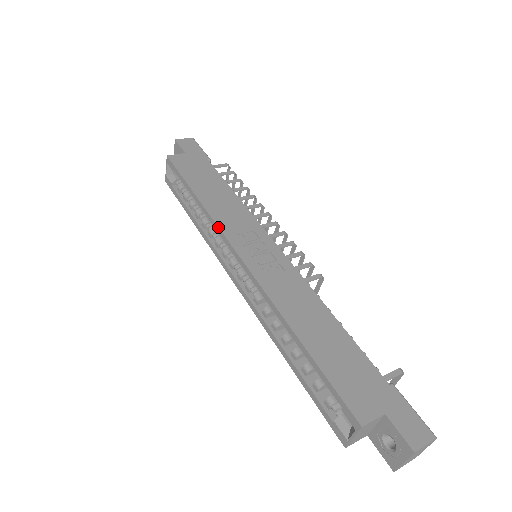
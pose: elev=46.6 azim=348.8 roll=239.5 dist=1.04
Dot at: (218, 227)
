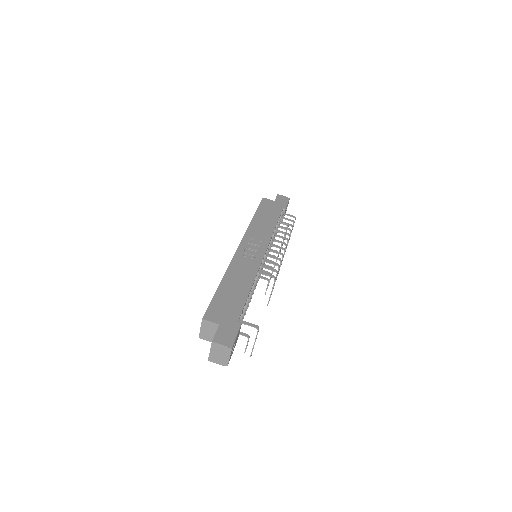
Dot at: (246, 231)
